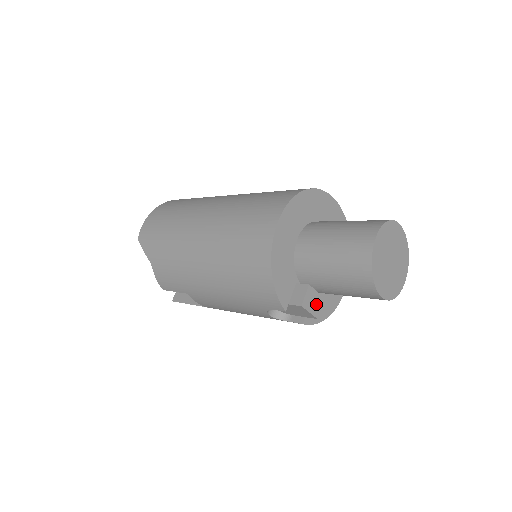
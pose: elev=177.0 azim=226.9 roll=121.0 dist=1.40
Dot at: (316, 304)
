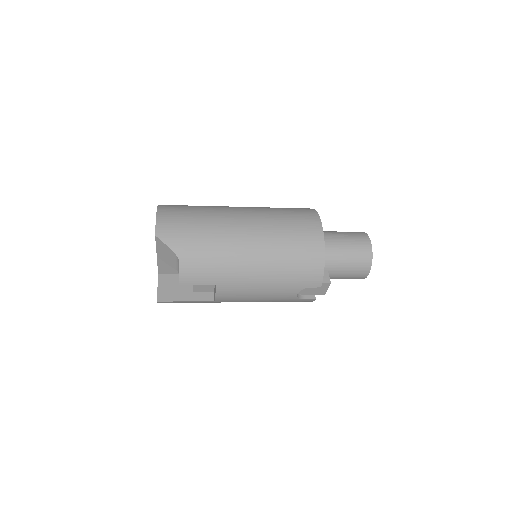
Dot at: occluded
